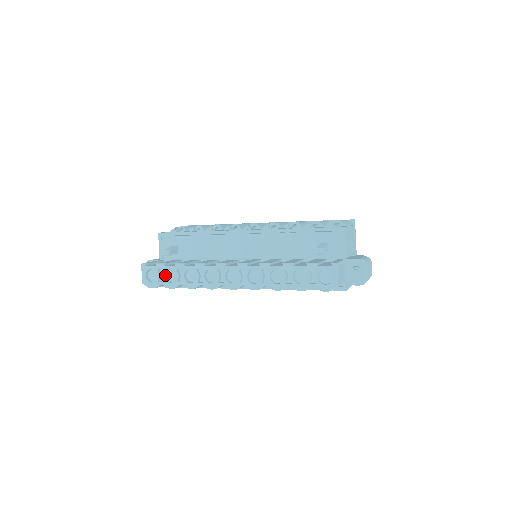
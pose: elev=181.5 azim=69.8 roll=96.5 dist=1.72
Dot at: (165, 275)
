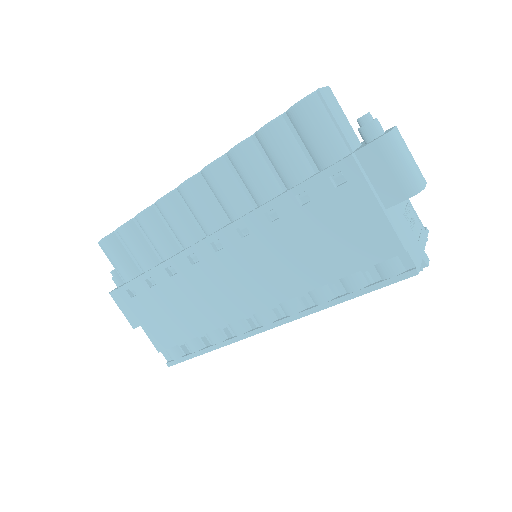
Dot at: occluded
